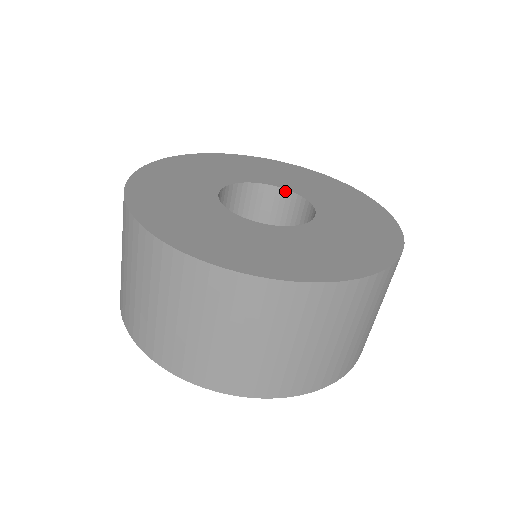
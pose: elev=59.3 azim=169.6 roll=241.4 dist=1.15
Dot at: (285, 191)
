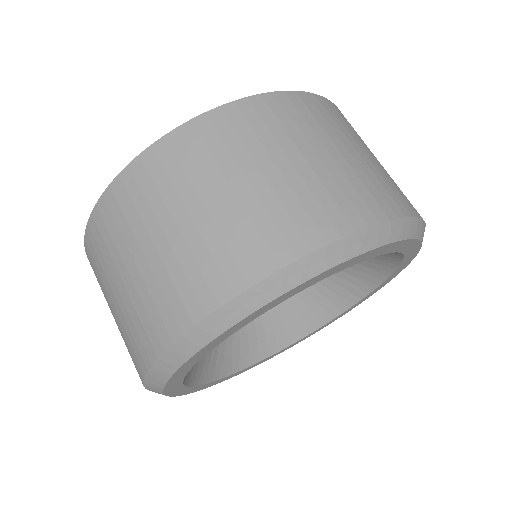
Dot at: occluded
